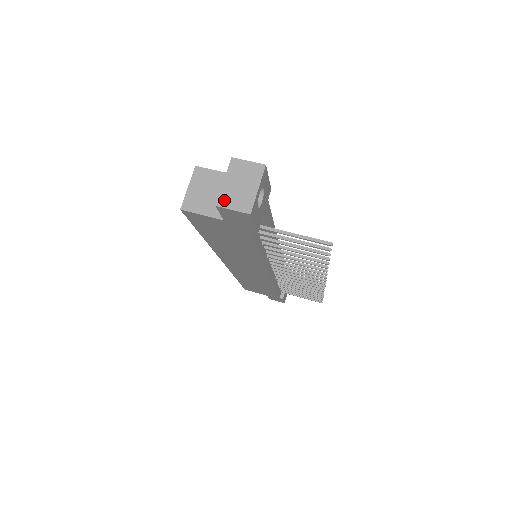
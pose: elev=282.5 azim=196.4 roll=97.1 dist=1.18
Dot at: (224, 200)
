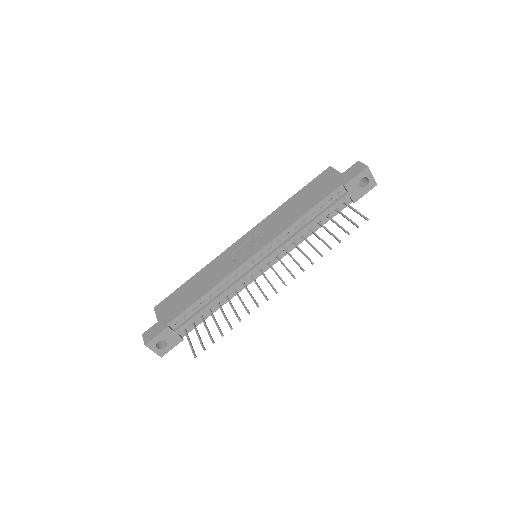
Dot at: occluded
